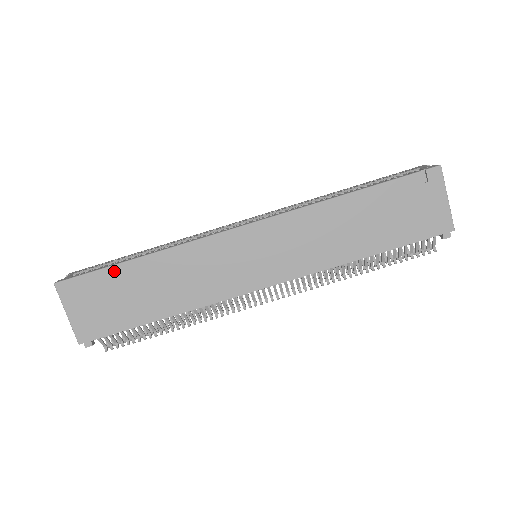
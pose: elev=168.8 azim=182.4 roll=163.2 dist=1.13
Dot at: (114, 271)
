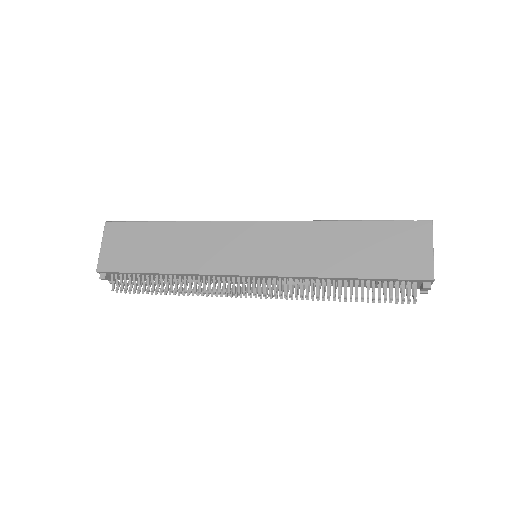
Dot at: (148, 226)
